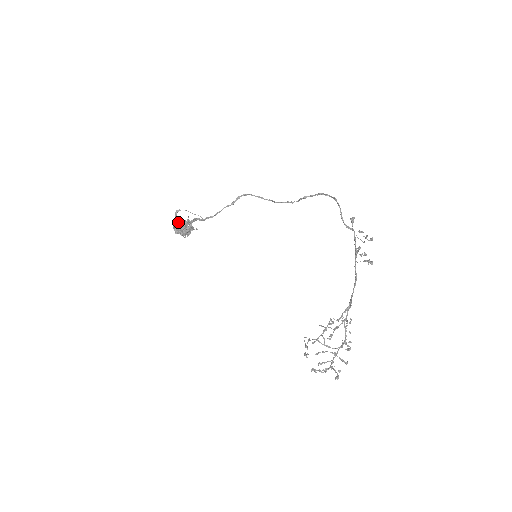
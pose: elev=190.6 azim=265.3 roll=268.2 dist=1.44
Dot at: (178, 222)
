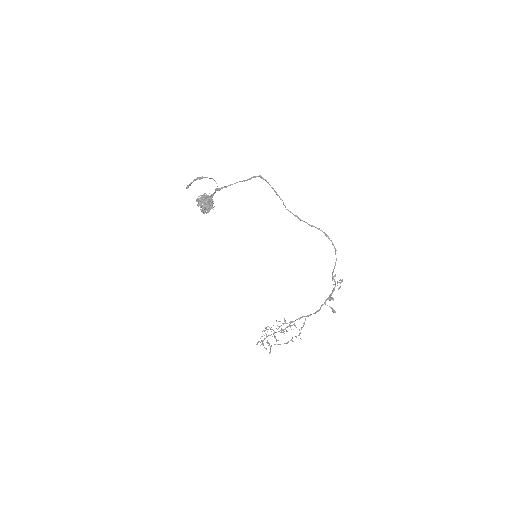
Dot at: (203, 197)
